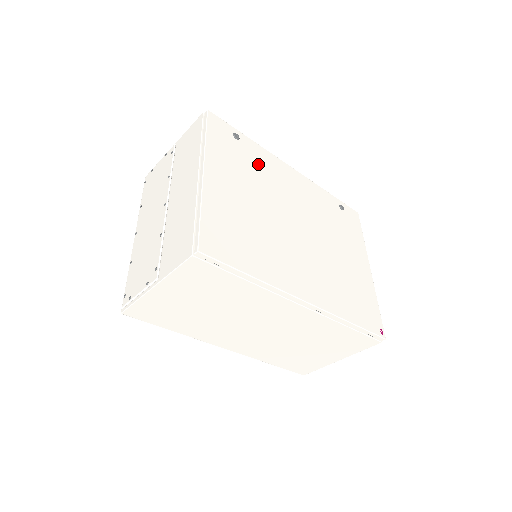
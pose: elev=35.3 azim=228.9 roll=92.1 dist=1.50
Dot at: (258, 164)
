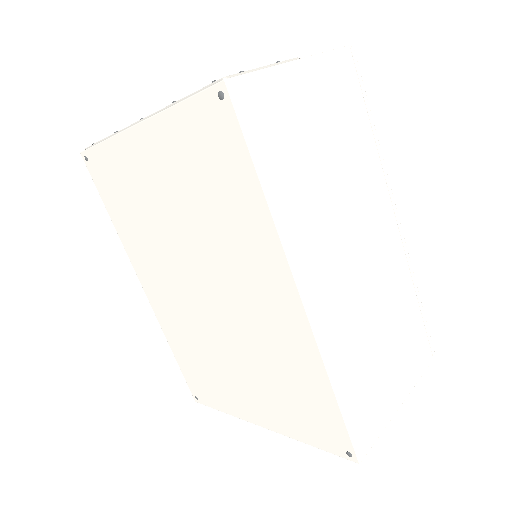
Dot at: occluded
